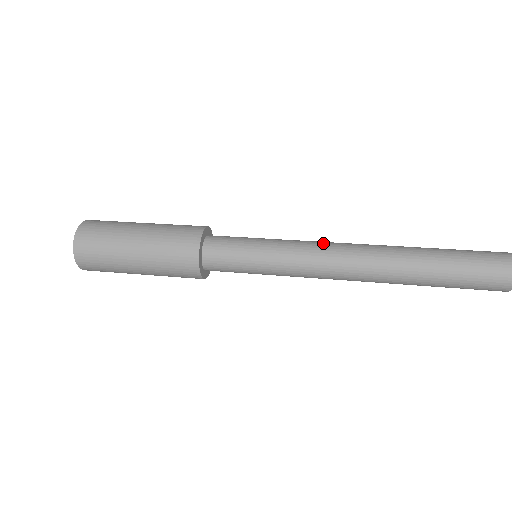
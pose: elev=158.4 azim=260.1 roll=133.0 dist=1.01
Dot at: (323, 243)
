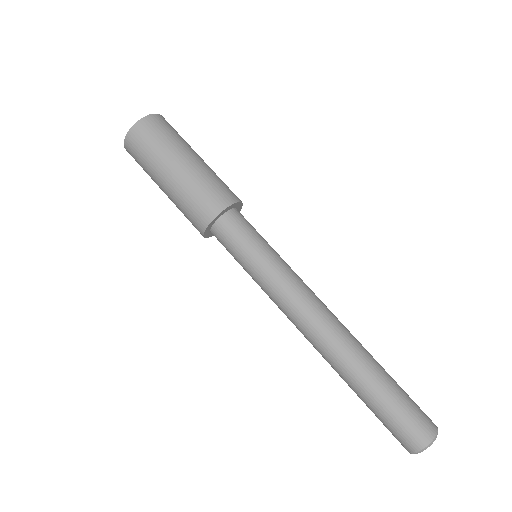
Dot at: (306, 298)
